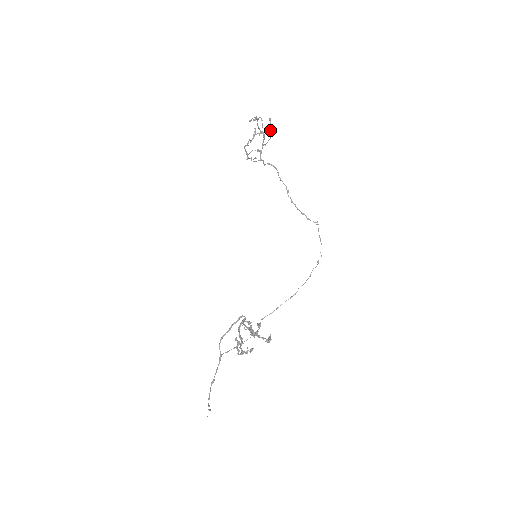
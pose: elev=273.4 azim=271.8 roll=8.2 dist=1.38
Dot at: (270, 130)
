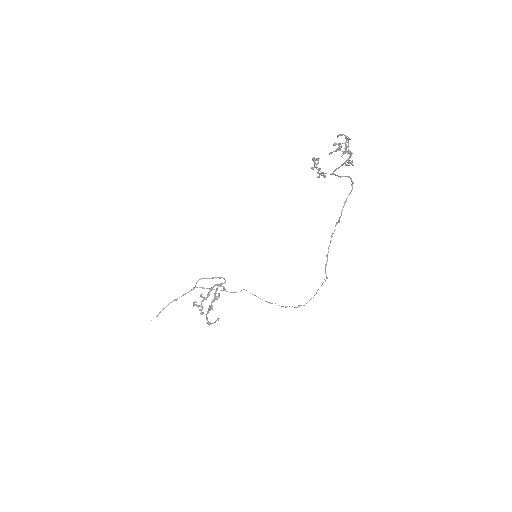
Dot at: (351, 163)
